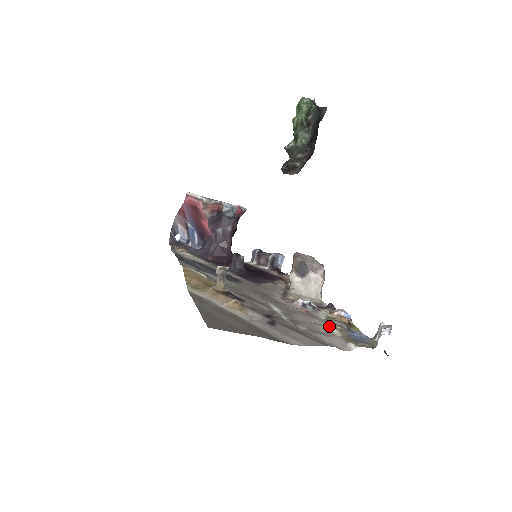
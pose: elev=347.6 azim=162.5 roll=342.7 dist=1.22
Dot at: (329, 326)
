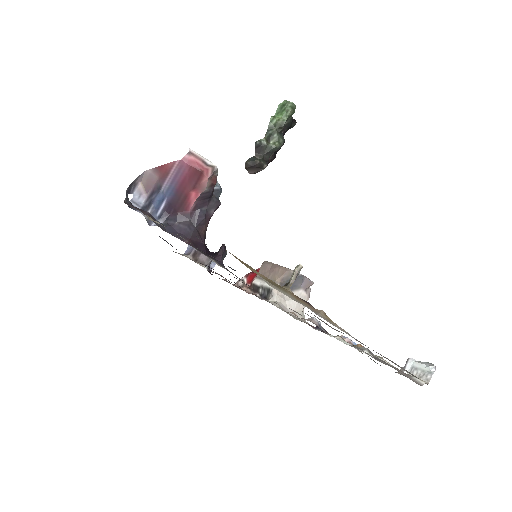
Dot at: (371, 355)
